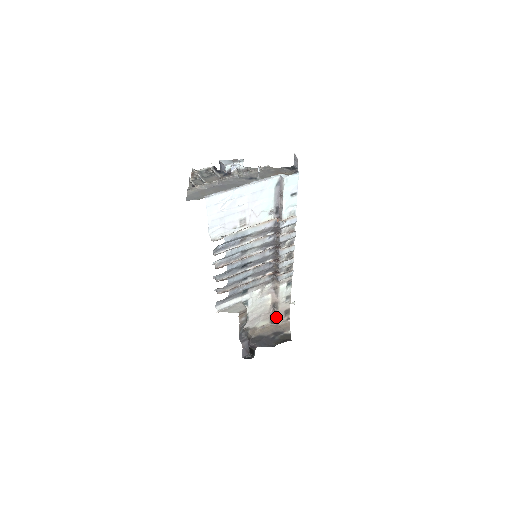
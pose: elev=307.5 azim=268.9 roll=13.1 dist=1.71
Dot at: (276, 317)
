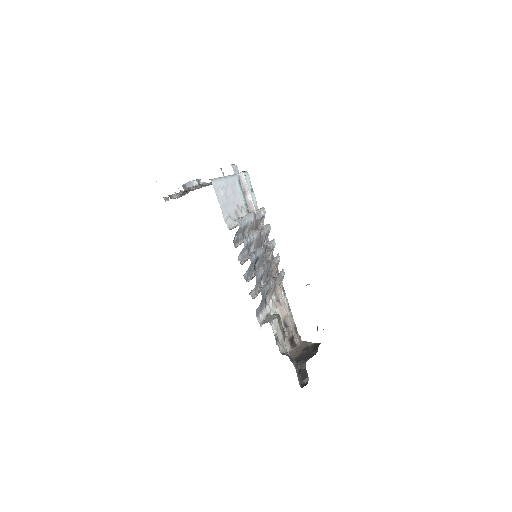
Dot at: (293, 337)
